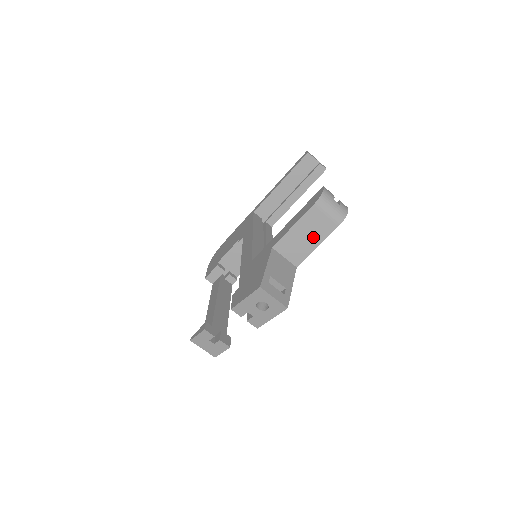
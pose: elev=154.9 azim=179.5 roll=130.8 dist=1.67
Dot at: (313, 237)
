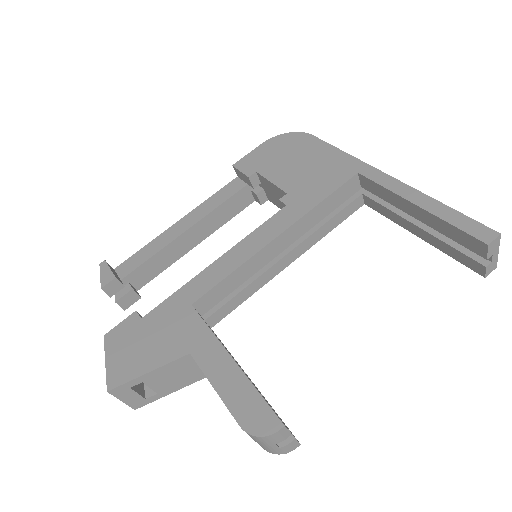
Dot at: occluded
